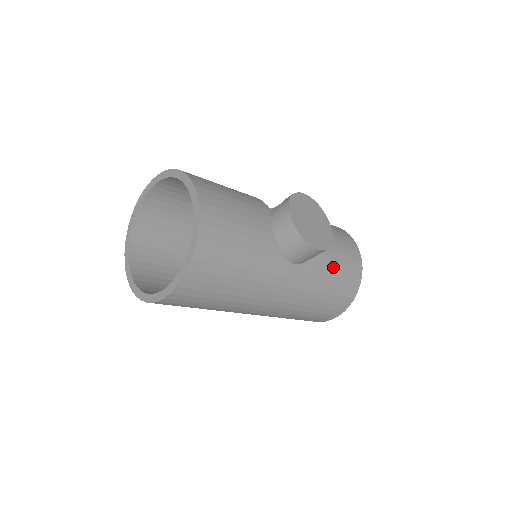
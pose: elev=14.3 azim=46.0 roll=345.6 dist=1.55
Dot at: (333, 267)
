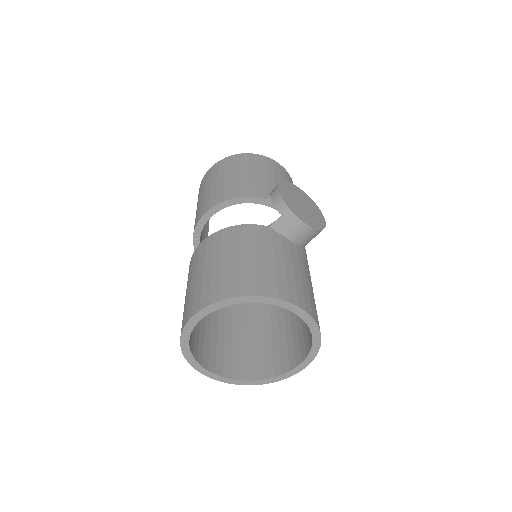
Dot at: occluded
